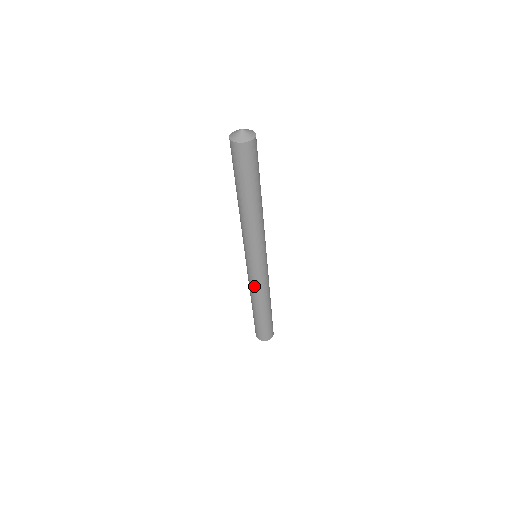
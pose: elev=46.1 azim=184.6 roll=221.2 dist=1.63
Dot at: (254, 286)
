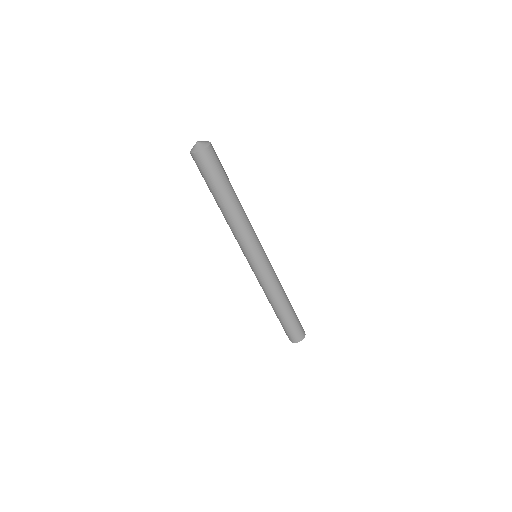
Dot at: (265, 285)
